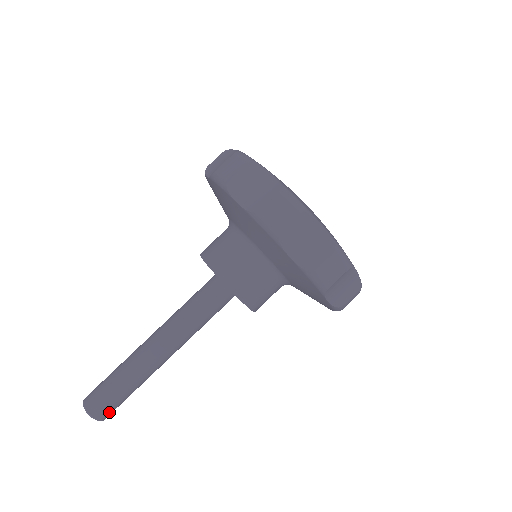
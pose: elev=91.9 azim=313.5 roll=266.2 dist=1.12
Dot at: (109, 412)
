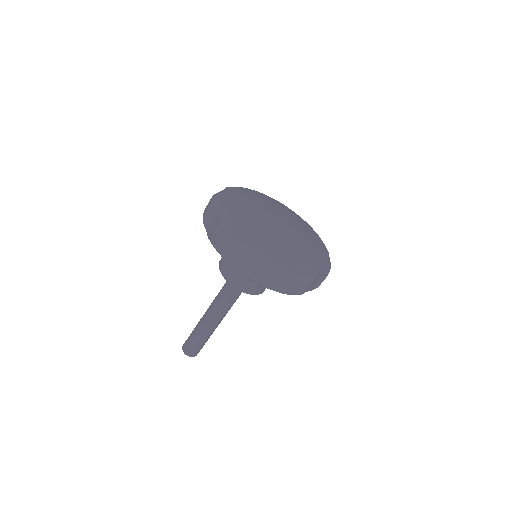
Dot at: (194, 353)
